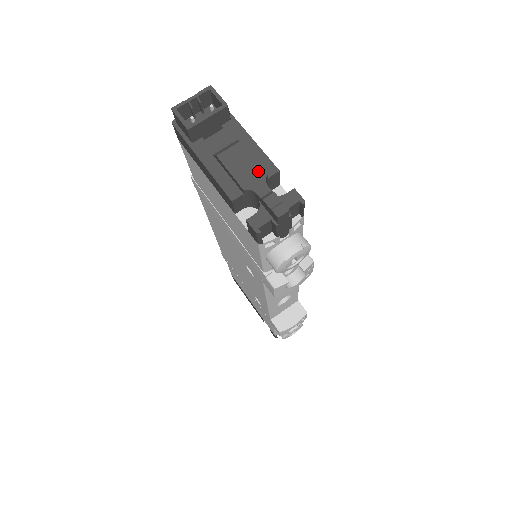
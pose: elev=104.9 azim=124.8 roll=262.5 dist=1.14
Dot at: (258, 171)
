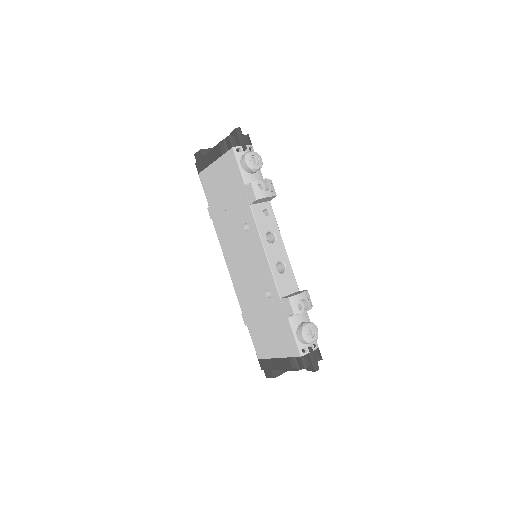
Dot at: occluded
